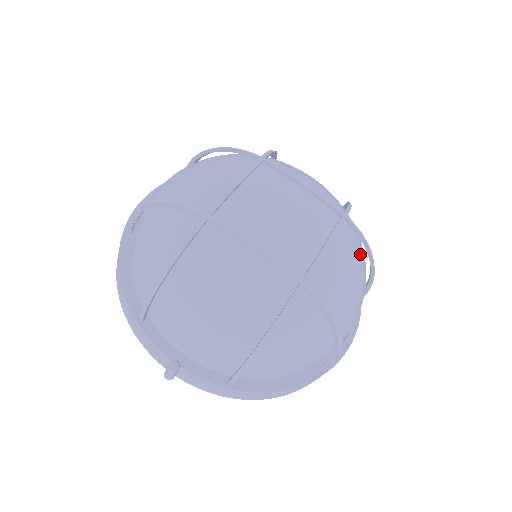
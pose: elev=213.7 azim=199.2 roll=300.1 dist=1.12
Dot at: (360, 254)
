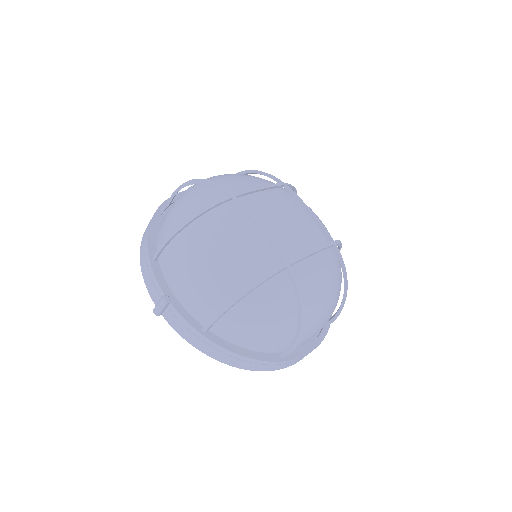
Dot at: (338, 277)
